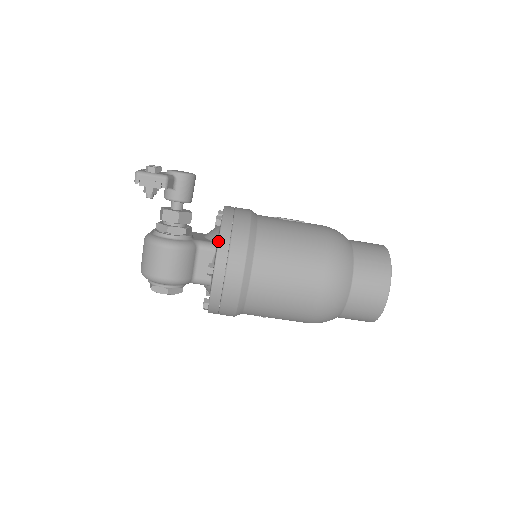
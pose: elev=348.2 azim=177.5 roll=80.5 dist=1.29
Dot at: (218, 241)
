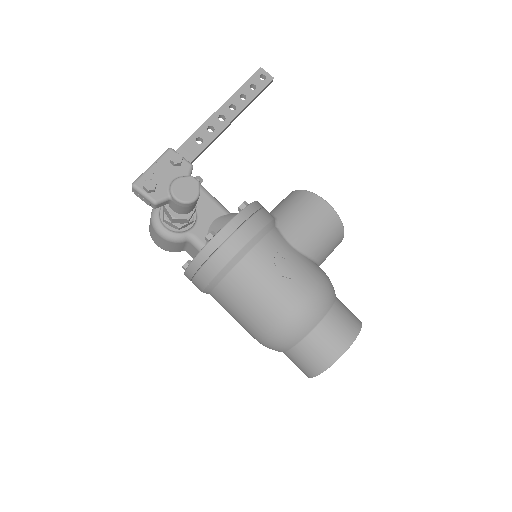
Dot at: (193, 259)
